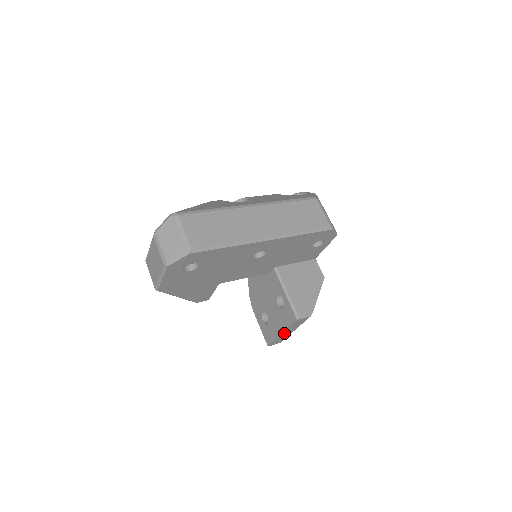
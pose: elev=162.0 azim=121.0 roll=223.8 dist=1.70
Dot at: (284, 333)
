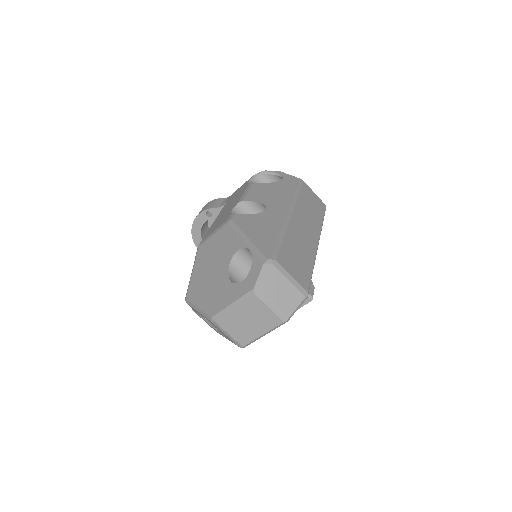
Dot at: occluded
